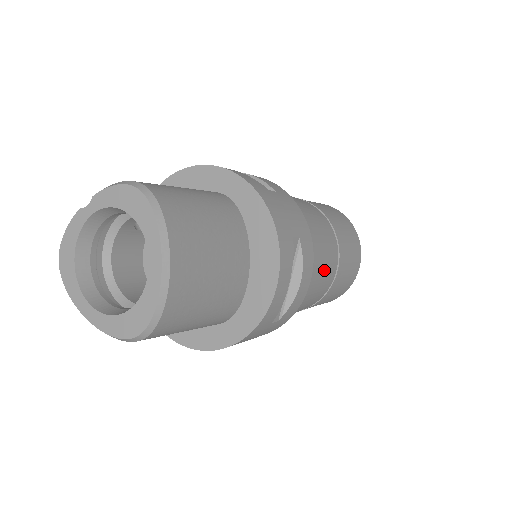
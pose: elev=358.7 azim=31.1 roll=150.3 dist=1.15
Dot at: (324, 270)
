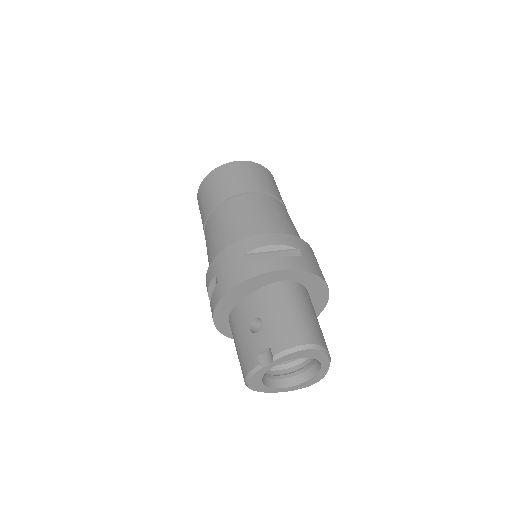
Dot at: occluded
